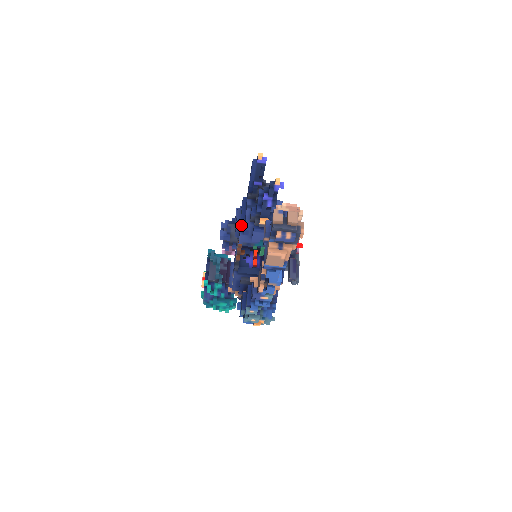
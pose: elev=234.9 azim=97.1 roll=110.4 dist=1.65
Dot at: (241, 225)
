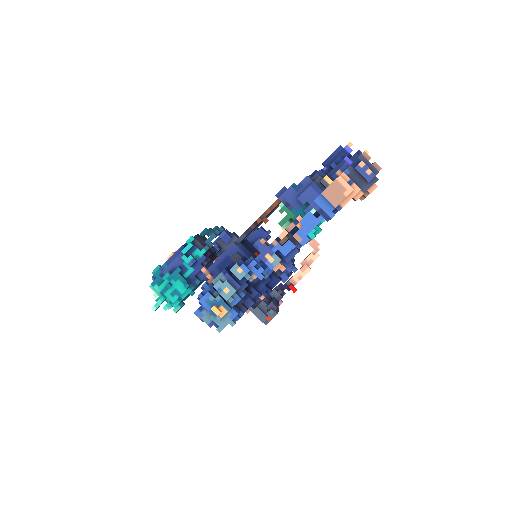
Dot at: occluded
